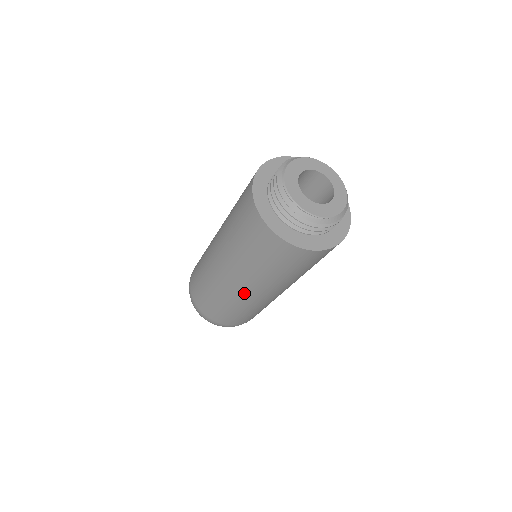
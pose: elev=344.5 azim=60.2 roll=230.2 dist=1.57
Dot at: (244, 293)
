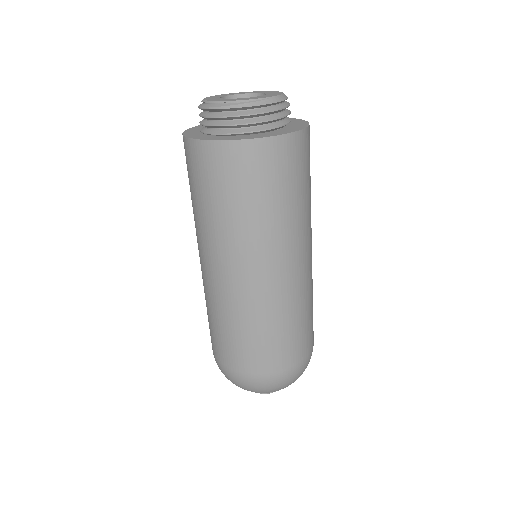
Dot at: (257, 281)
